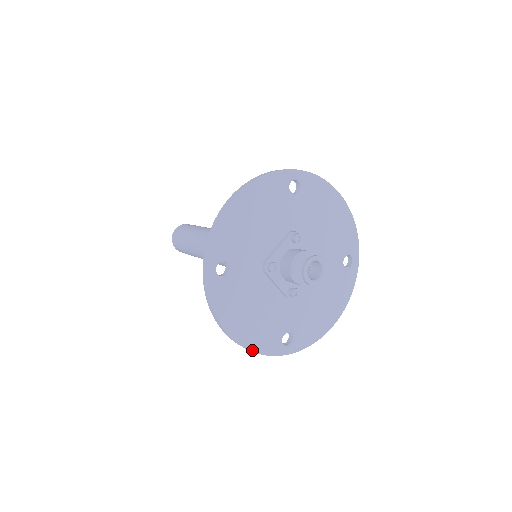
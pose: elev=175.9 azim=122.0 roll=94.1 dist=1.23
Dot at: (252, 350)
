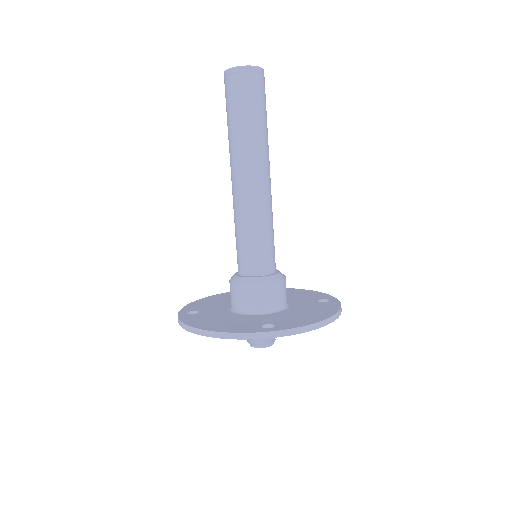
Dot at: occluded
